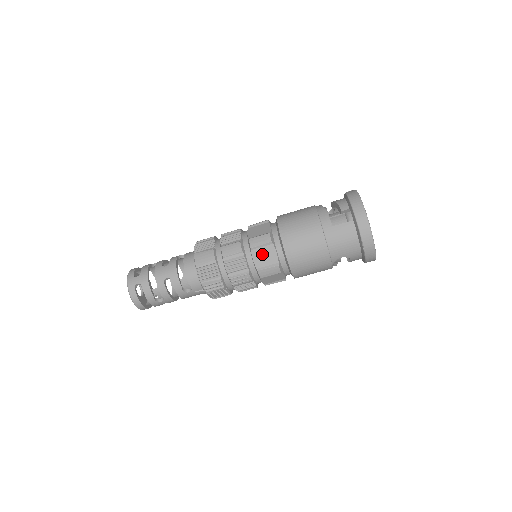
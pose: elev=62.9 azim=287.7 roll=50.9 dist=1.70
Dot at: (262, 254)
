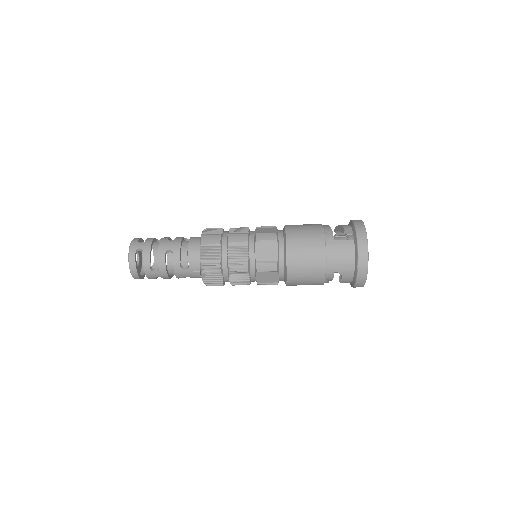
Dot at: (265, 249)
